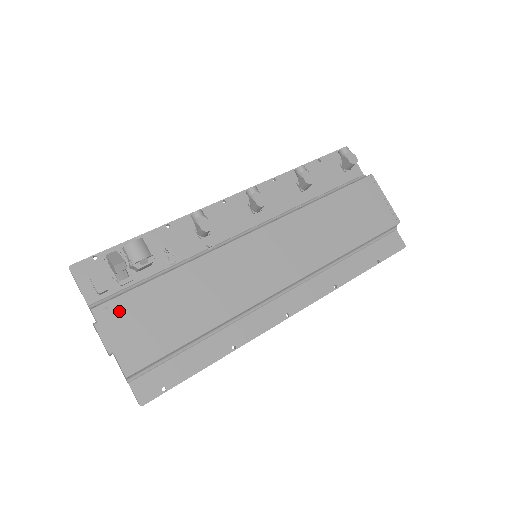
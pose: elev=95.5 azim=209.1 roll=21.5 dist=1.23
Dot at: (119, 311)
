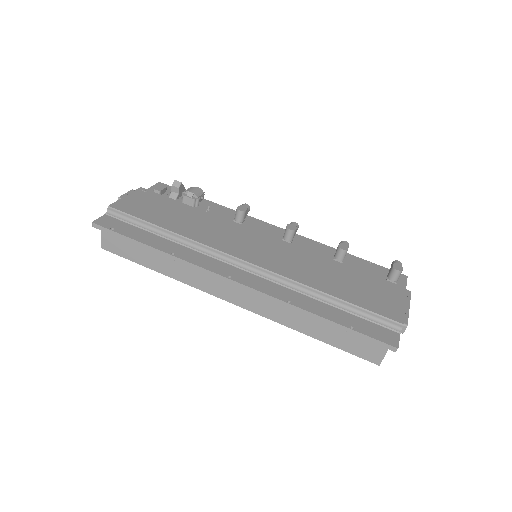
Dot at: (150, 196)
